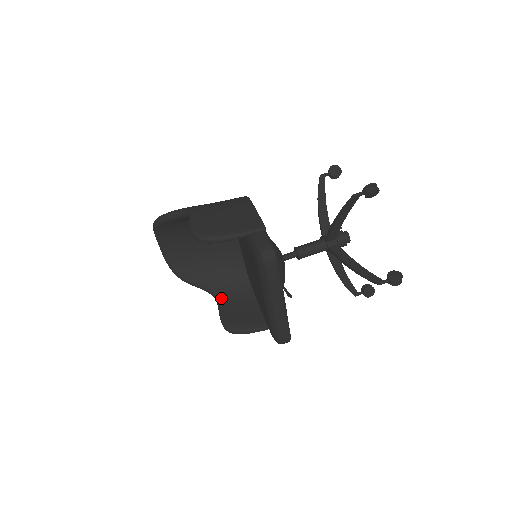
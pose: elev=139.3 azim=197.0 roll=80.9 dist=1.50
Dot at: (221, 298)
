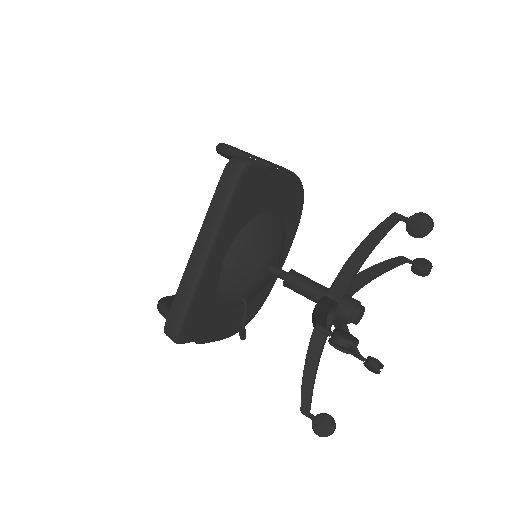
Dot at: occluded
